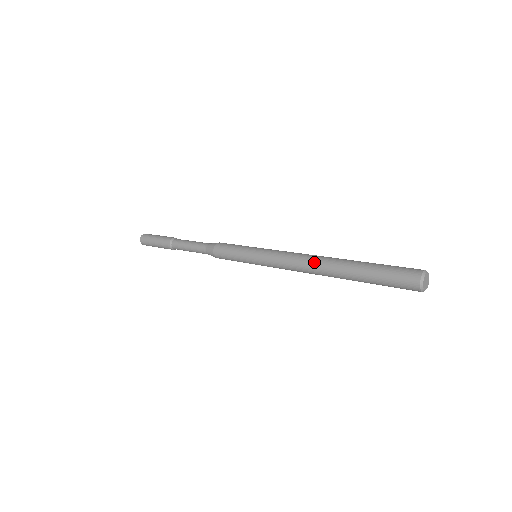
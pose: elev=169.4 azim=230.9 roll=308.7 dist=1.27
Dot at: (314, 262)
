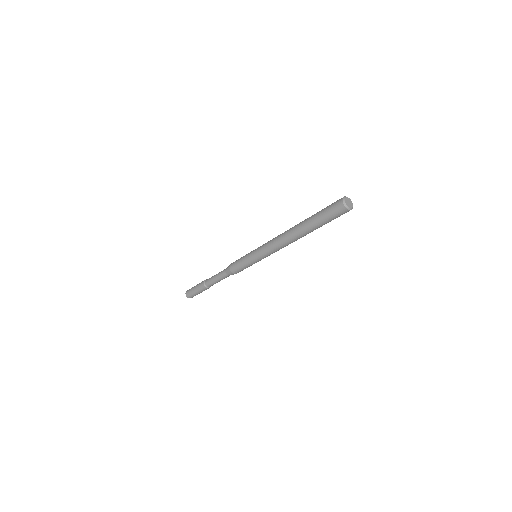
Dot at: (286, 234)
